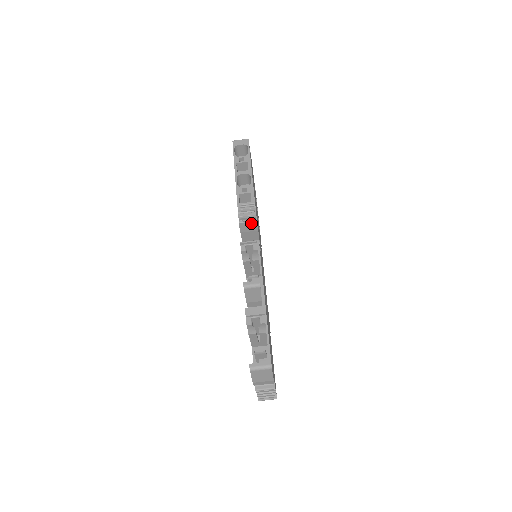
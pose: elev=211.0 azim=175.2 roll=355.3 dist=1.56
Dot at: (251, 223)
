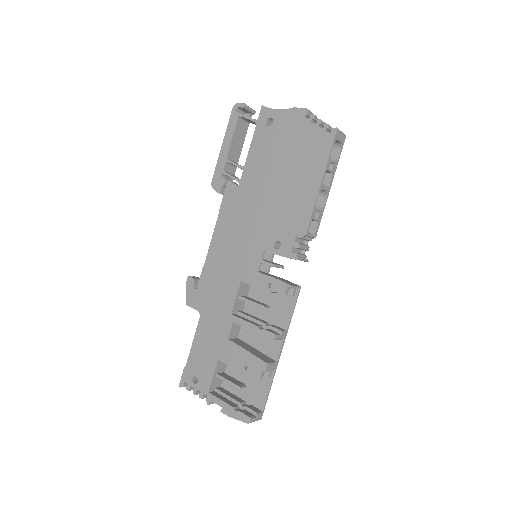
Dot at: occluded
